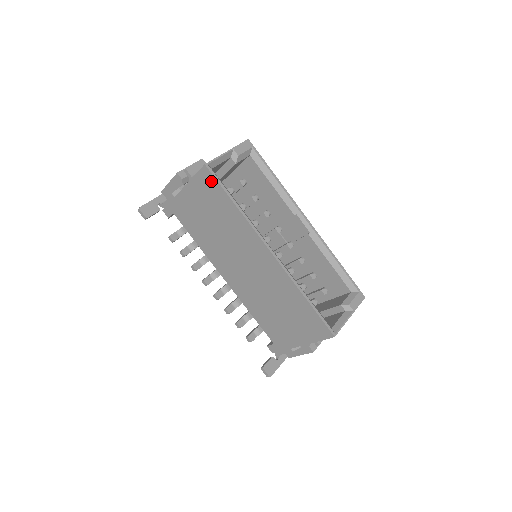
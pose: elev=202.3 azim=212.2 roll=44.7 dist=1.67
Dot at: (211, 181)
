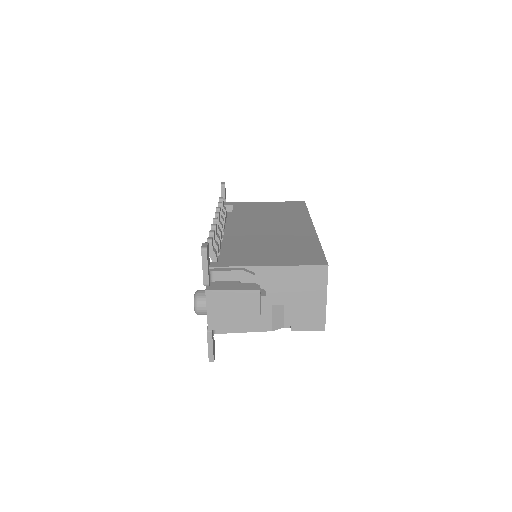
Dot at: (300, 204)
